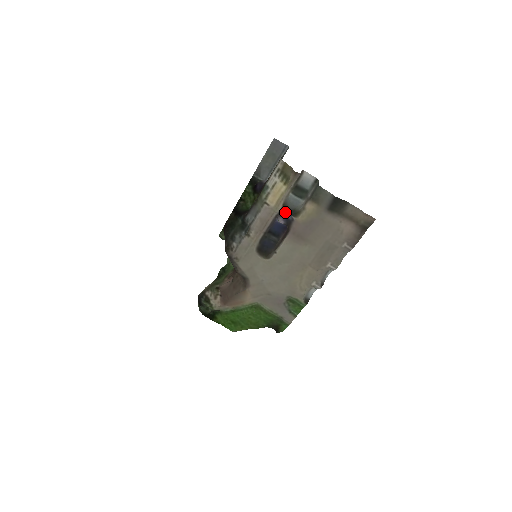
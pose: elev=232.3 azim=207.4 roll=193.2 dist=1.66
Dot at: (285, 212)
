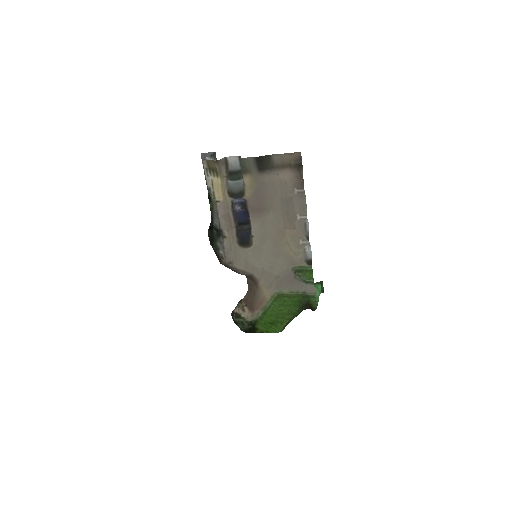
Dot at: (234, 198)
